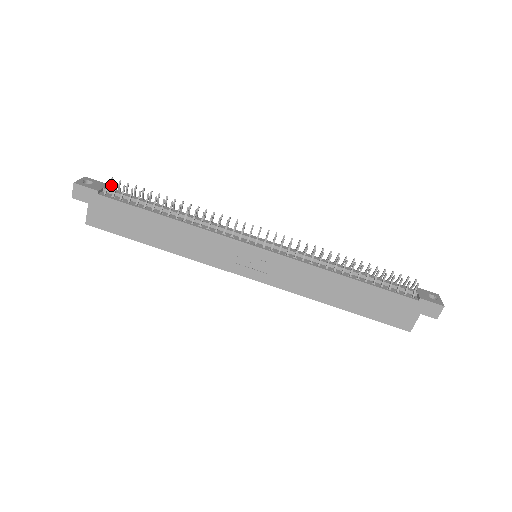
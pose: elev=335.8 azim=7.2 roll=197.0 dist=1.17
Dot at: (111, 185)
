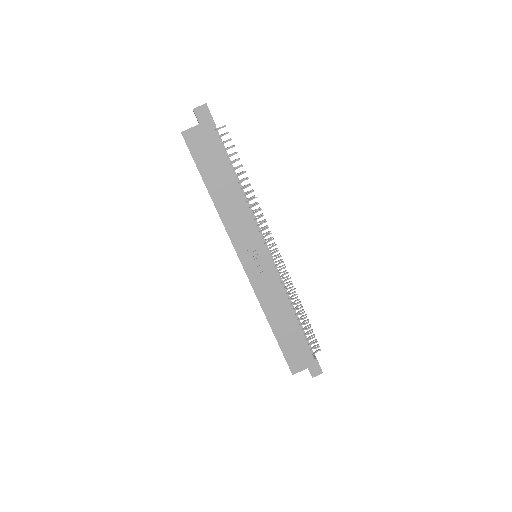
Dot at: occluded
